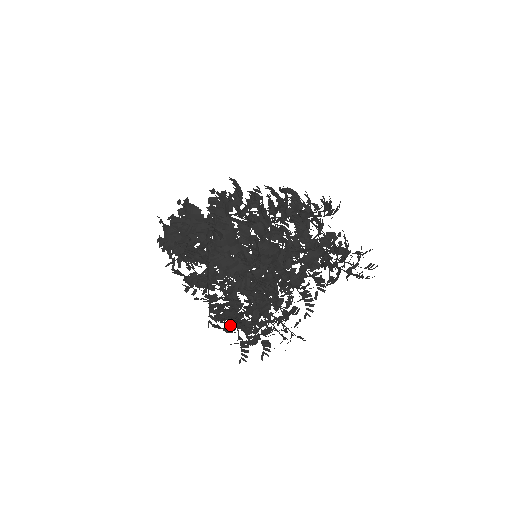
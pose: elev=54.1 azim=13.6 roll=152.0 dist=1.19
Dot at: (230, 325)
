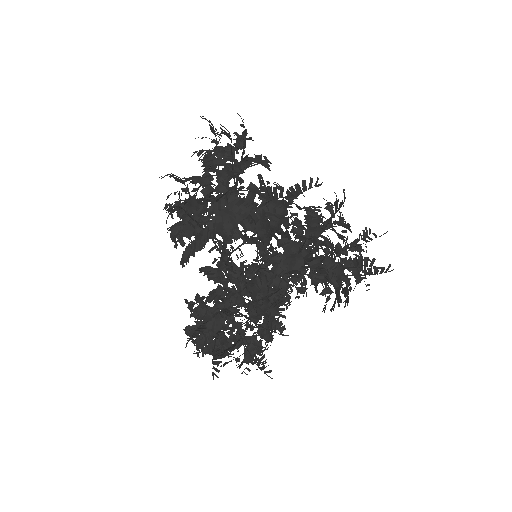
Dot at: occluded
